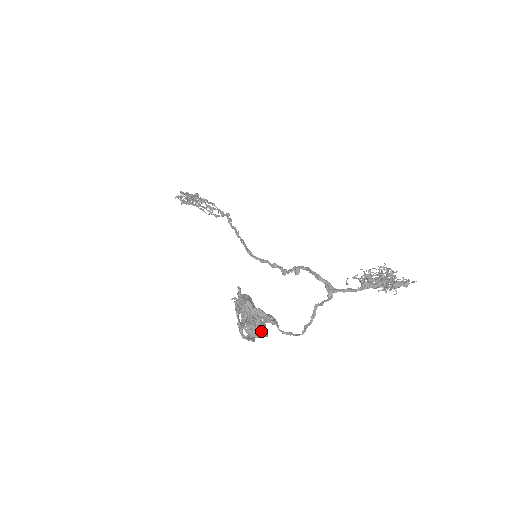
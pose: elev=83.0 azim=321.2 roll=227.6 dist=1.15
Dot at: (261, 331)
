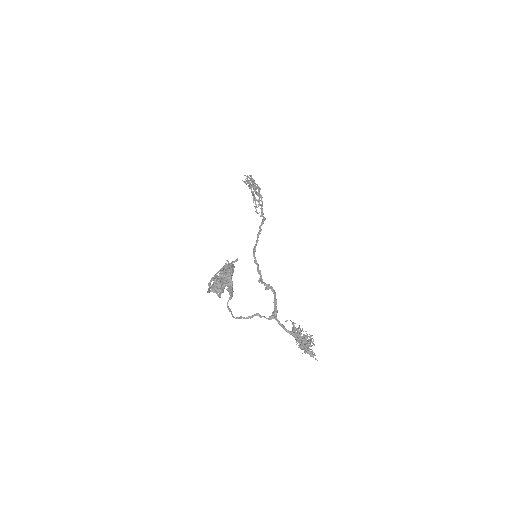
Dot at: (220, 292)
